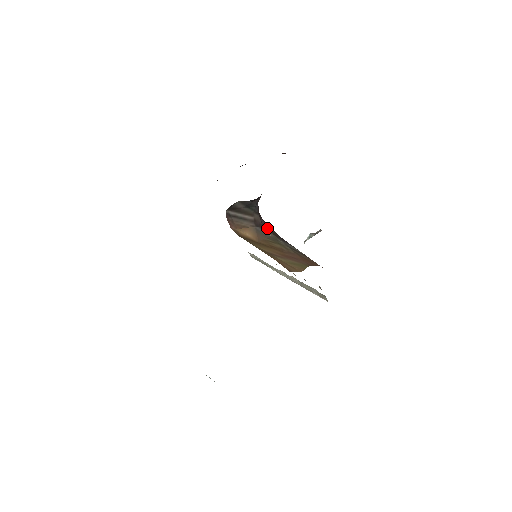
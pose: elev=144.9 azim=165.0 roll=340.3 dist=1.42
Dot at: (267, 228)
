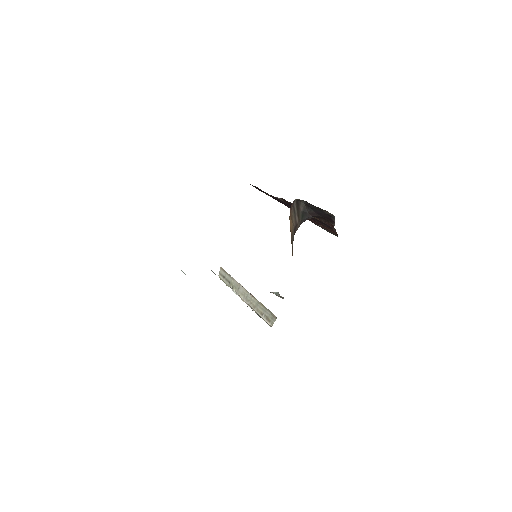
Dot at: occluded
